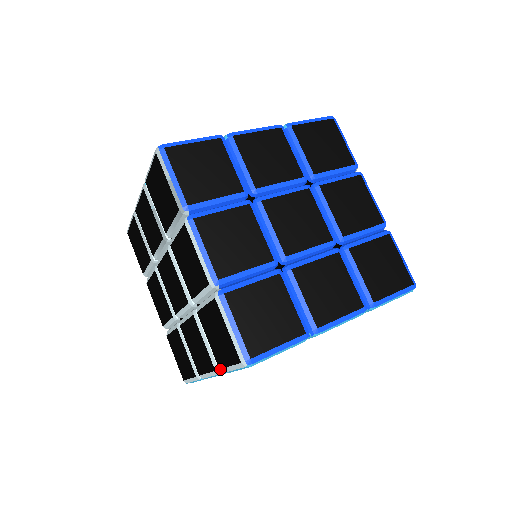
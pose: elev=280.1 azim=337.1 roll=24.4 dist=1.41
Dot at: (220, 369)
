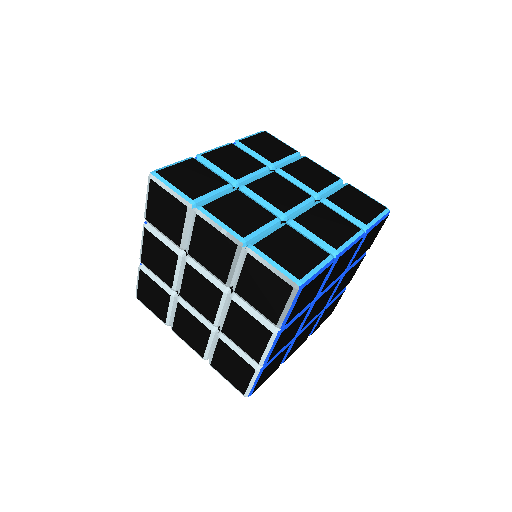
Dot at: (211, 366)
